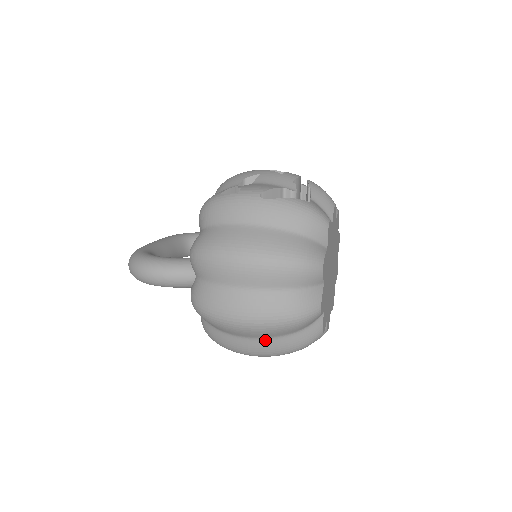
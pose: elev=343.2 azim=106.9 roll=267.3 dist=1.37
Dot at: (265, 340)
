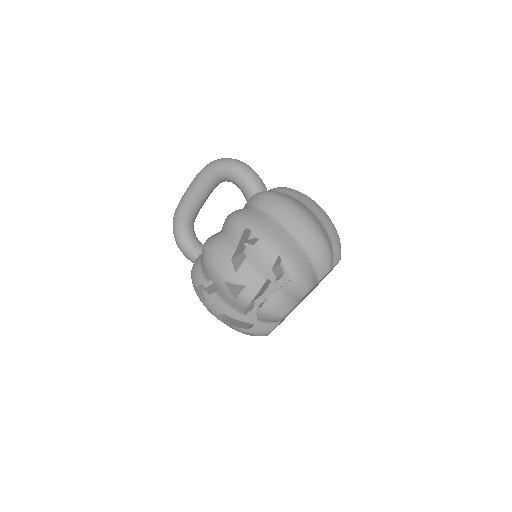
Dot at: occluded
